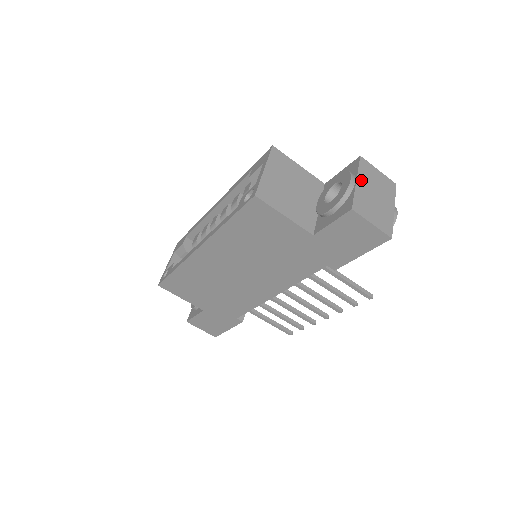
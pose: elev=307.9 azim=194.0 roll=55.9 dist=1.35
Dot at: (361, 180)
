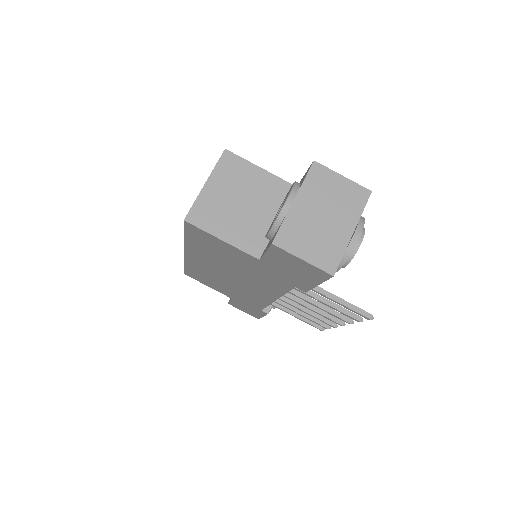
Dot at: (303, 198)
